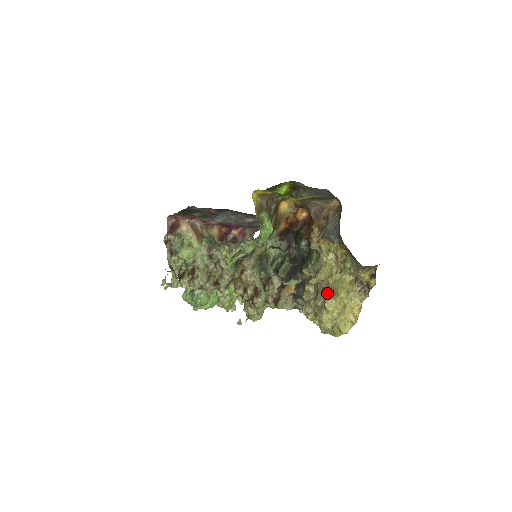
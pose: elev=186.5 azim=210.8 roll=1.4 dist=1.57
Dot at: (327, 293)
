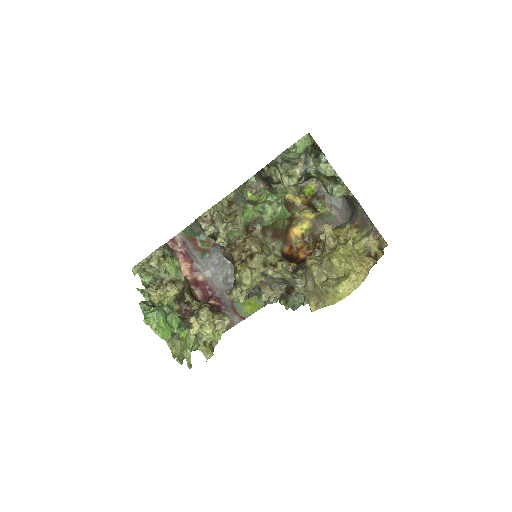
Dot at: occluded
